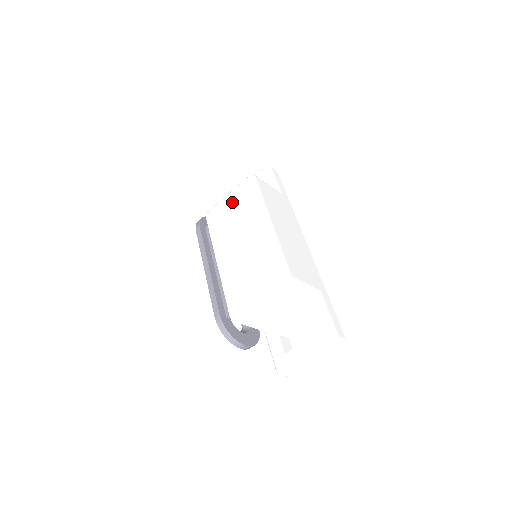
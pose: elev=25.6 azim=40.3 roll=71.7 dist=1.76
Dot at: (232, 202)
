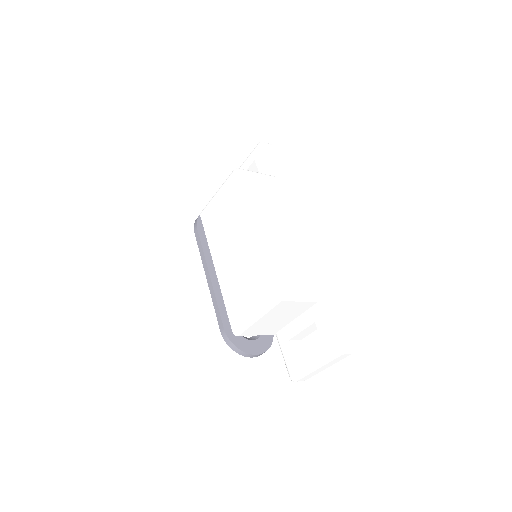
Dot at: (221, 202)
